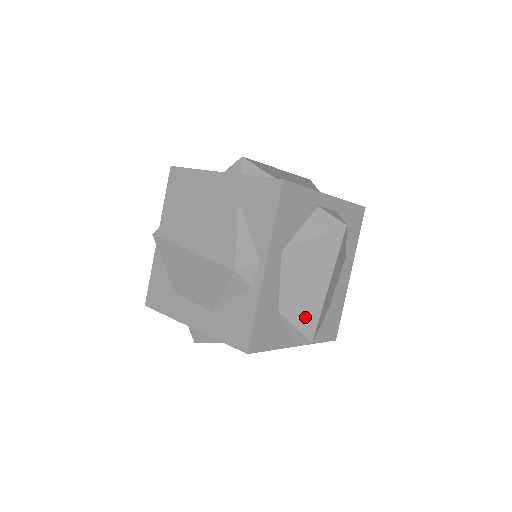
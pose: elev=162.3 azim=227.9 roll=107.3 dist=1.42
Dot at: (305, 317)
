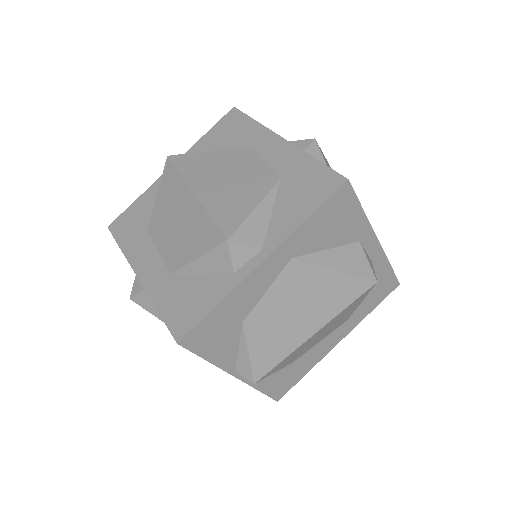
Dot at: (266, 350)
